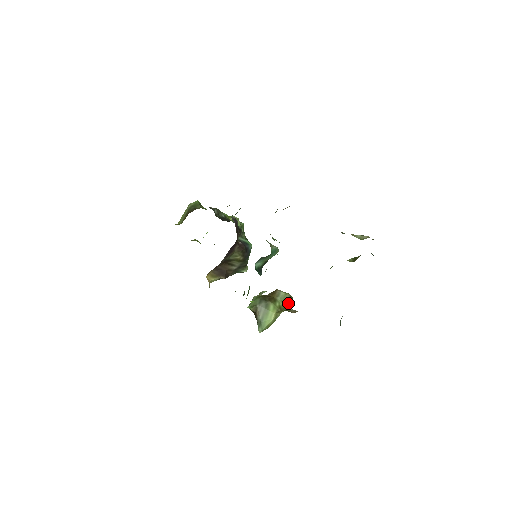
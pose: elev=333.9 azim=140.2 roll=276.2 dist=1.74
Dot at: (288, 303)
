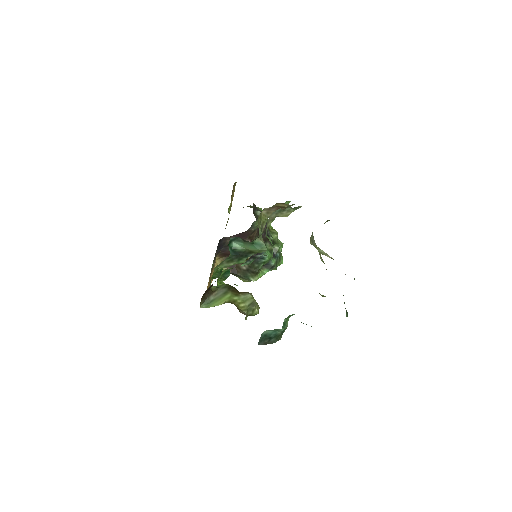
Dot at: (247, 306)
